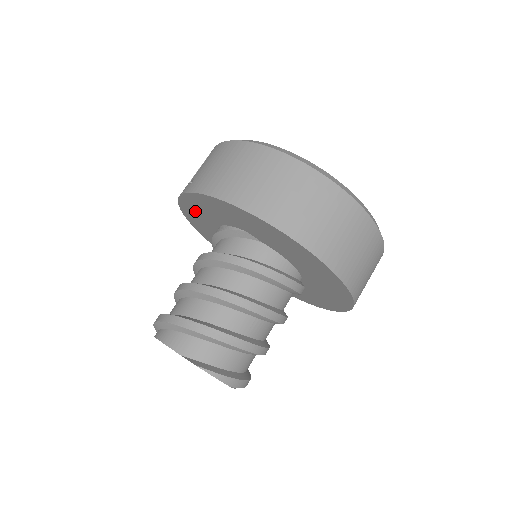
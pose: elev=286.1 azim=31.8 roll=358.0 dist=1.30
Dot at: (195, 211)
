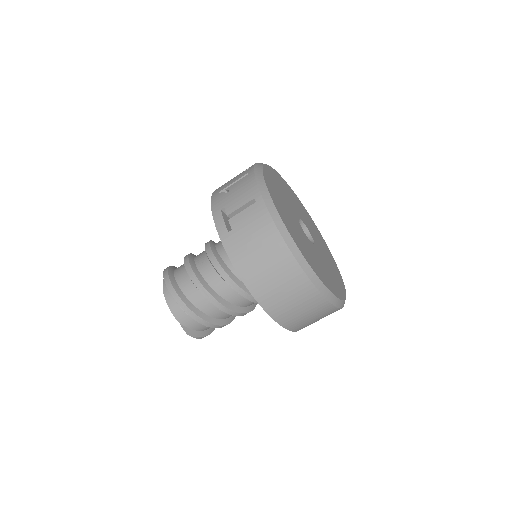
Dot at: occluded
